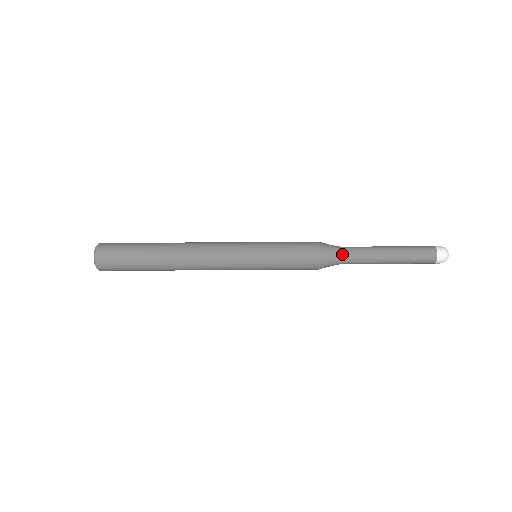
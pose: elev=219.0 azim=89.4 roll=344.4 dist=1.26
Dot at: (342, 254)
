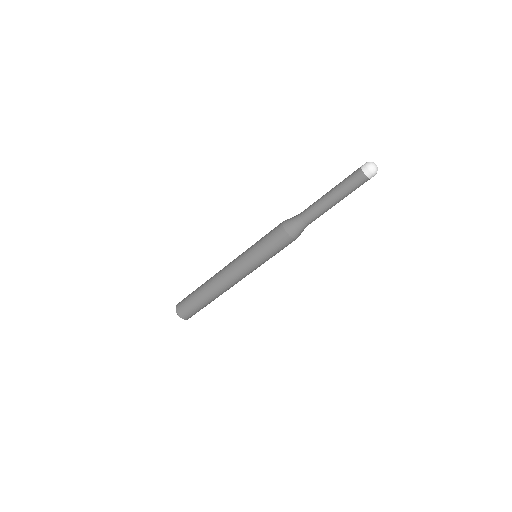
Dot at: (299, 216)
